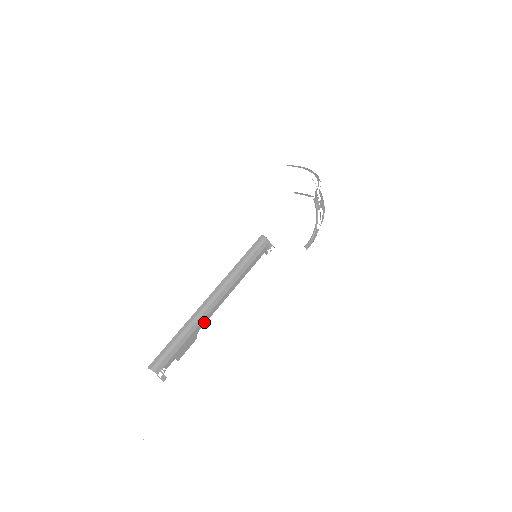
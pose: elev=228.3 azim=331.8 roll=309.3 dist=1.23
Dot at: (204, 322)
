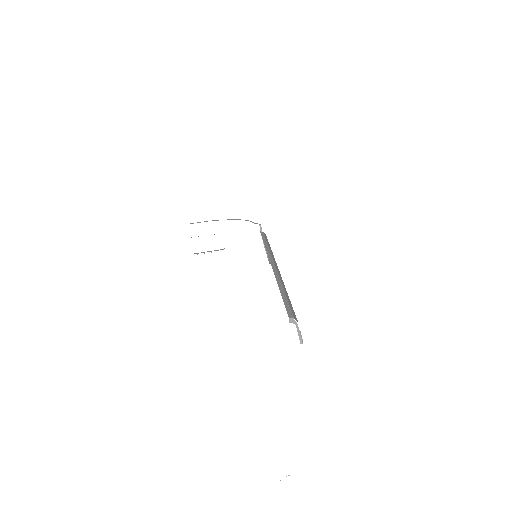
Dot at: occluded
